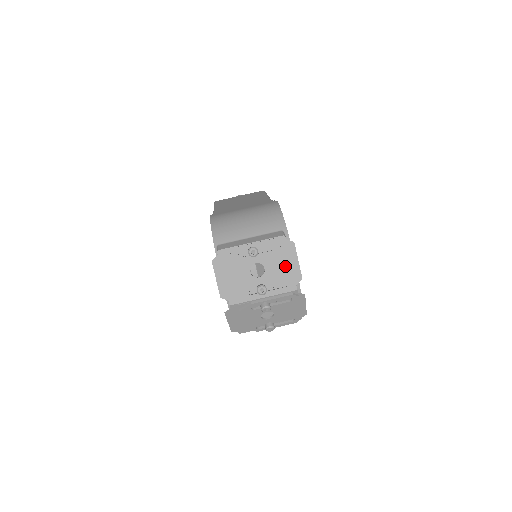
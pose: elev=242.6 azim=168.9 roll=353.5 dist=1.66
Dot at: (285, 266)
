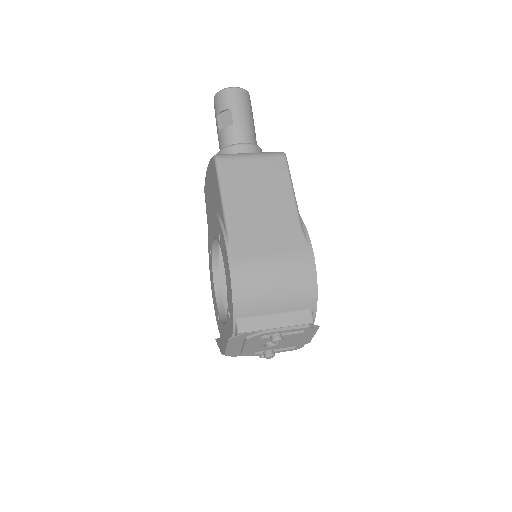
Dot at: (300, 340)
